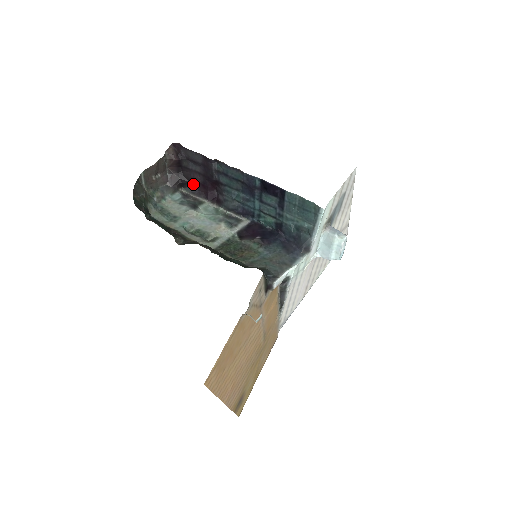
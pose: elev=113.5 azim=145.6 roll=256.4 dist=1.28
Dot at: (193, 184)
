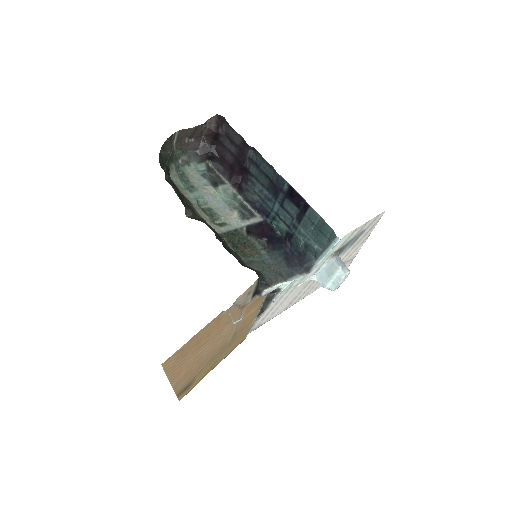
Dot at: (222, 161)
